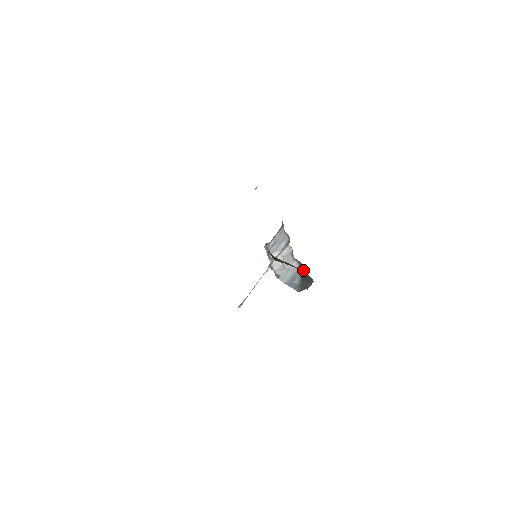
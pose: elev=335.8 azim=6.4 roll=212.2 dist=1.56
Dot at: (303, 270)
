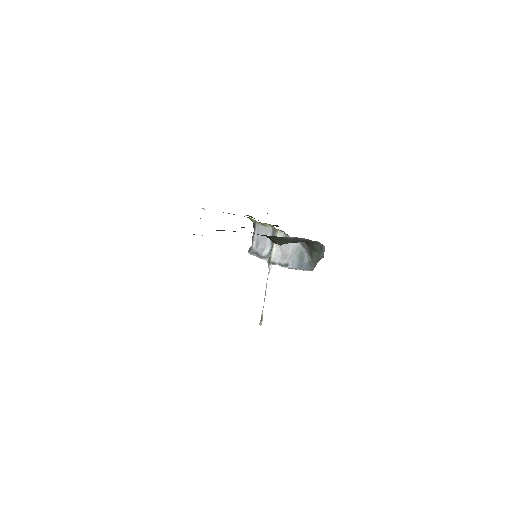
Dot at: (306, 245)
